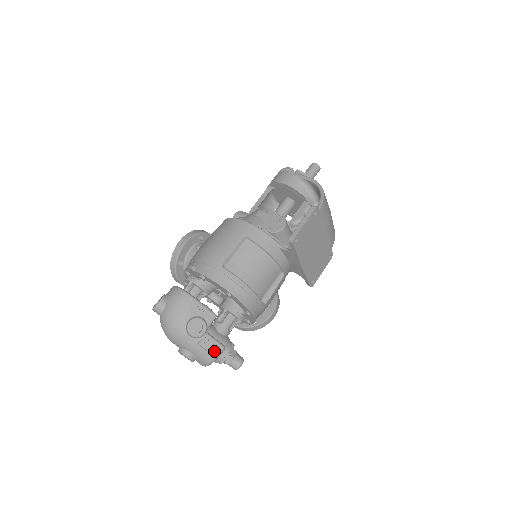
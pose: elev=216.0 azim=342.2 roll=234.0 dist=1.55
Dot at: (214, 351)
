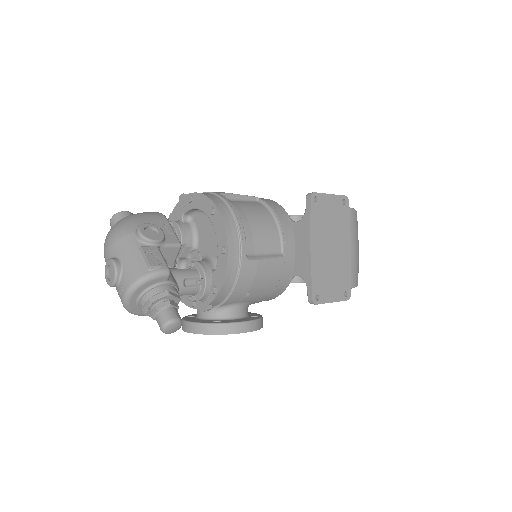
Dot at: (154, 263)
